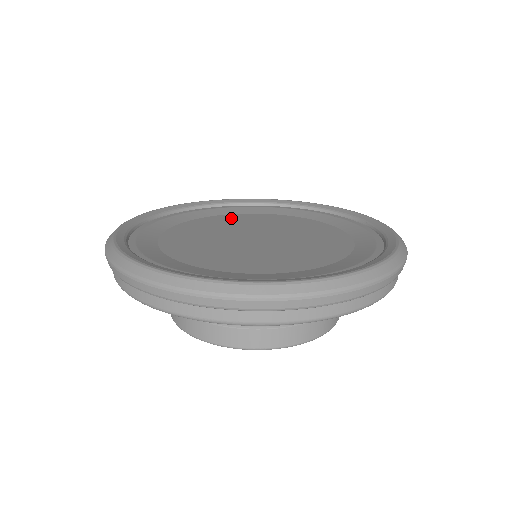
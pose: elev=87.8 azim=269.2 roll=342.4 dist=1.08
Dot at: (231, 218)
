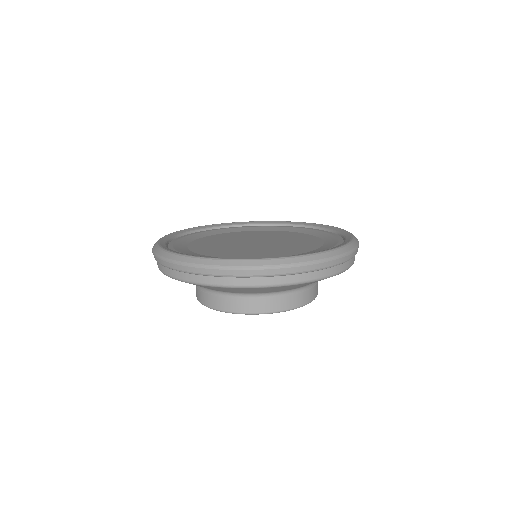
Dot at: (237, 234)
